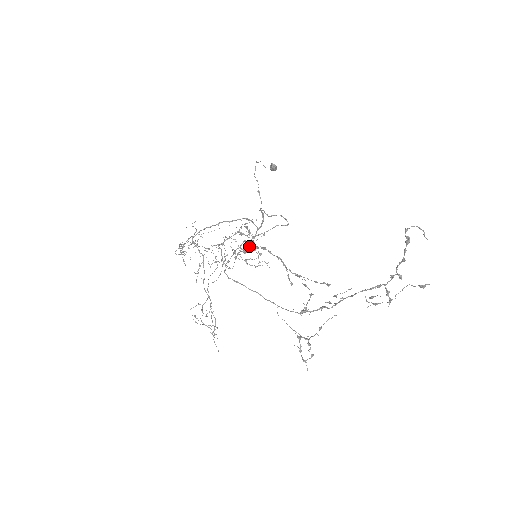
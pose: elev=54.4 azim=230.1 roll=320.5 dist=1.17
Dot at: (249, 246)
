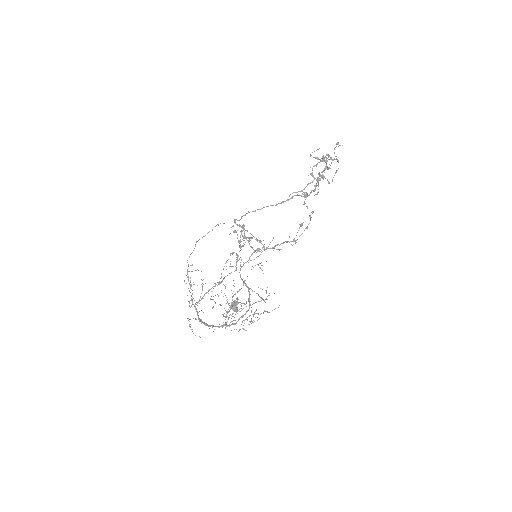
Dot at: (245, 237)
